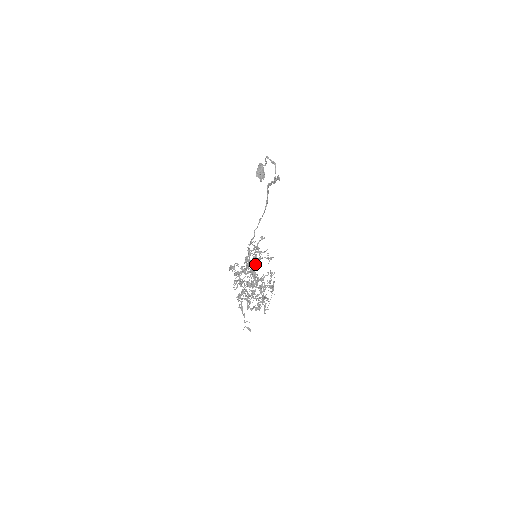
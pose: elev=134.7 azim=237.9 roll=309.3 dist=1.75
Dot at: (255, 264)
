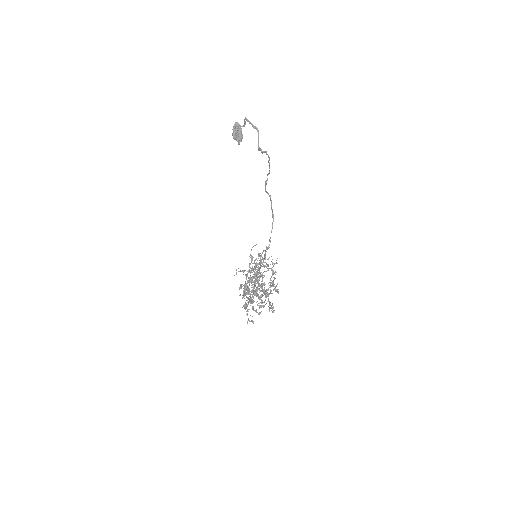
Dot at: (255, 263)
